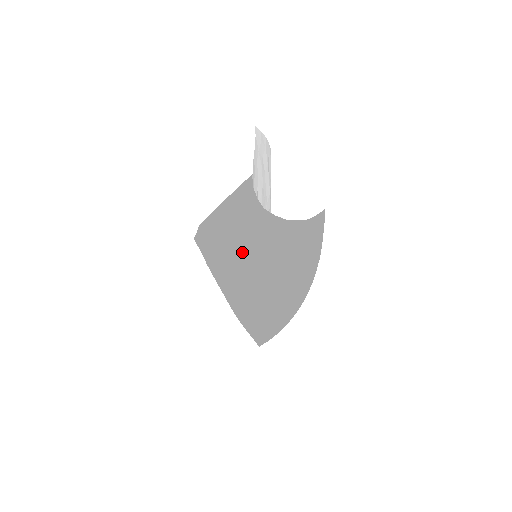
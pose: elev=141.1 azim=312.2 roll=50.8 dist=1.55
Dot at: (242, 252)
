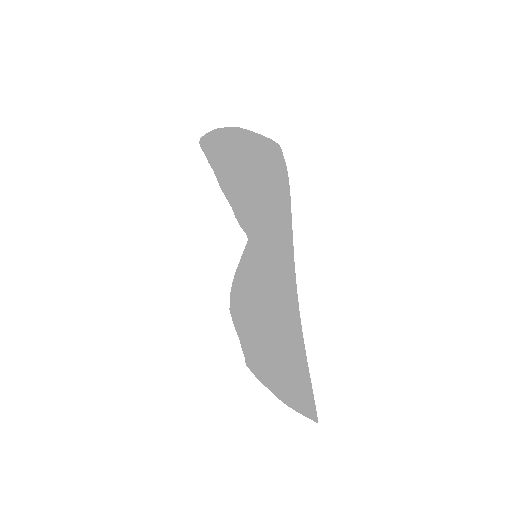
Dot at: (263, 294)
